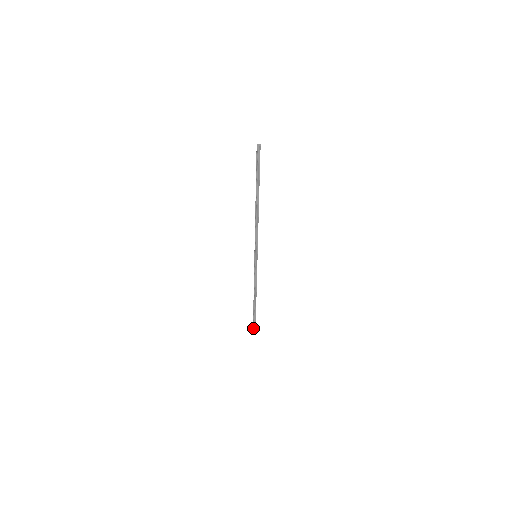
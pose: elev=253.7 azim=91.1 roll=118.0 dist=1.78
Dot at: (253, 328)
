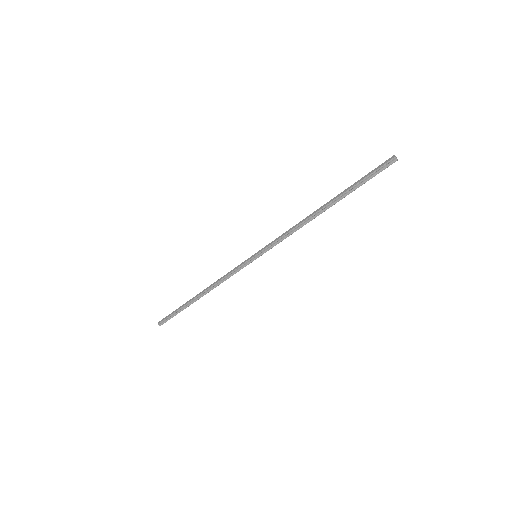
Dot at: (162, 321)
